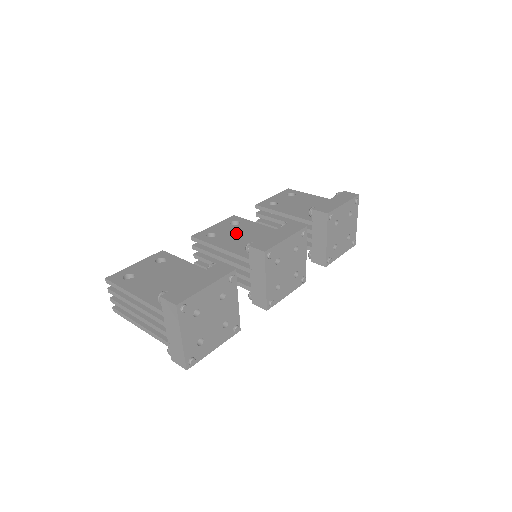
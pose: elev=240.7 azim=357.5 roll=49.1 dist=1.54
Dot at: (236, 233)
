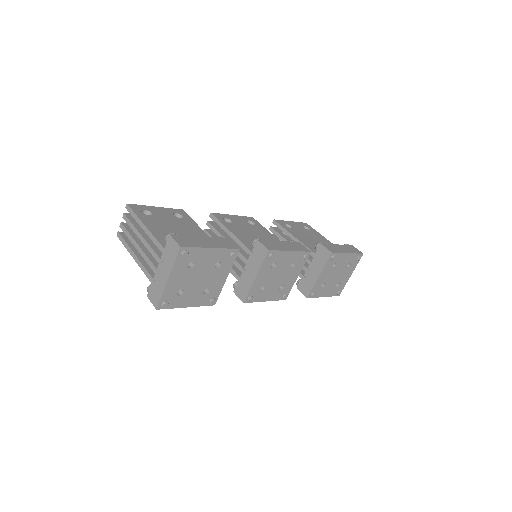
Dot at: (249, 229)
